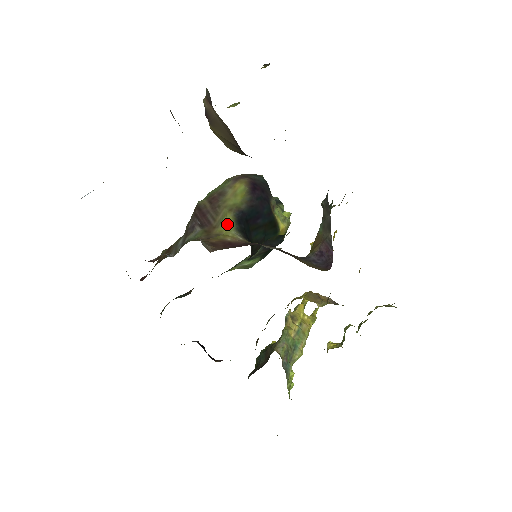
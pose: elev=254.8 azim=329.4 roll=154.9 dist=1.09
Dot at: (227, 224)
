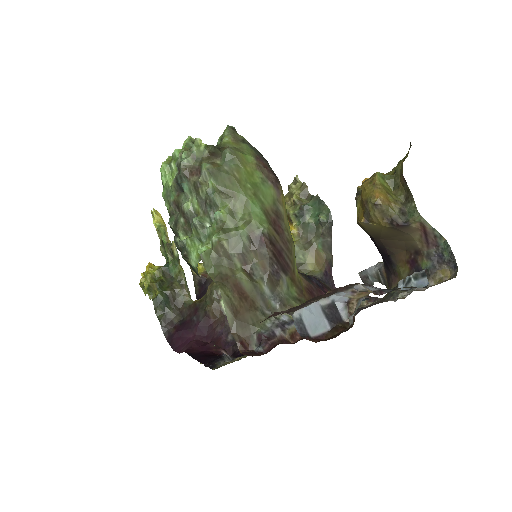
Dot at: occluded
